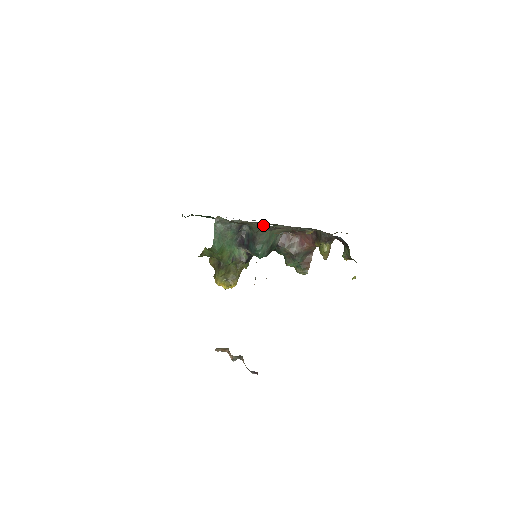
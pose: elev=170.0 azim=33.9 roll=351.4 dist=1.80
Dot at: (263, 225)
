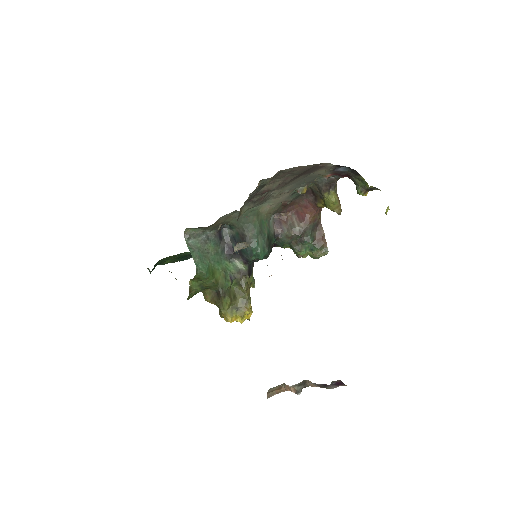
Dot at: occluded
